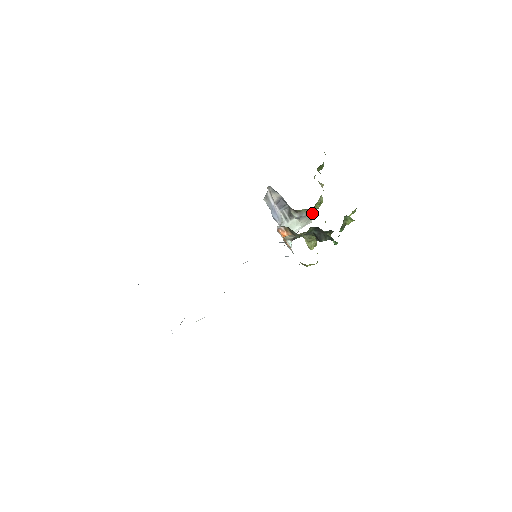
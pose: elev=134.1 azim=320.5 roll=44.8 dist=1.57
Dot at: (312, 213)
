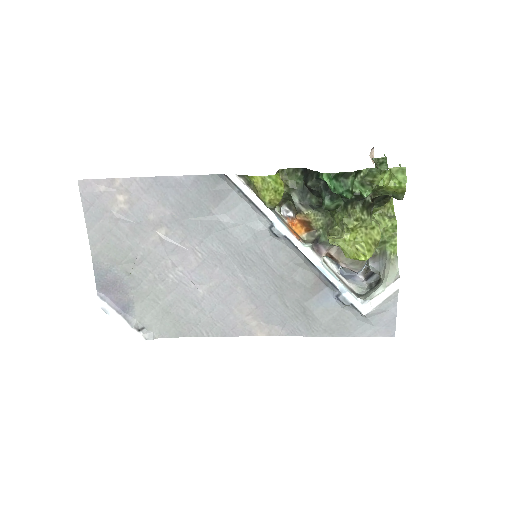
Dot at: (391, 252)
